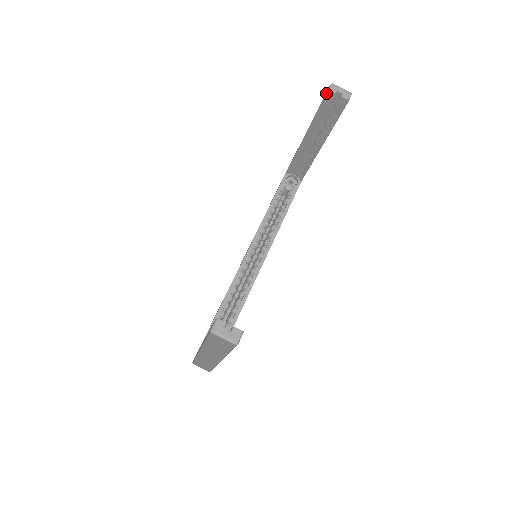
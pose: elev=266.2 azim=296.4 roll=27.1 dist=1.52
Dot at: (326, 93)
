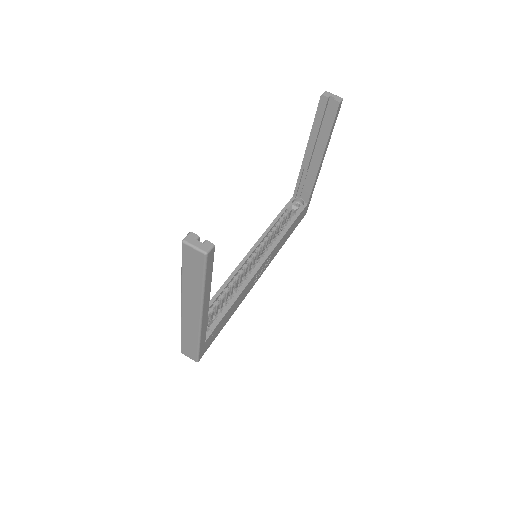
Dot at: (320, 98)
